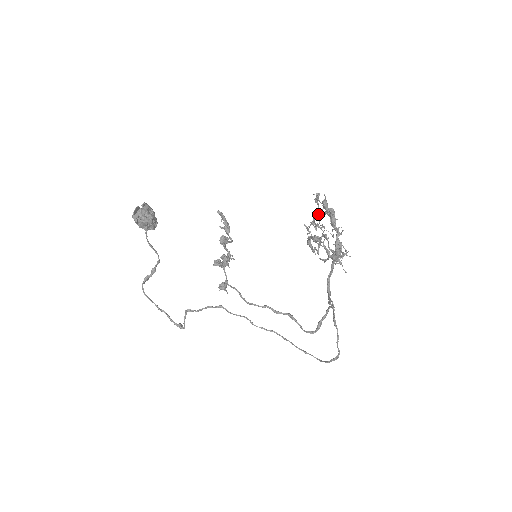
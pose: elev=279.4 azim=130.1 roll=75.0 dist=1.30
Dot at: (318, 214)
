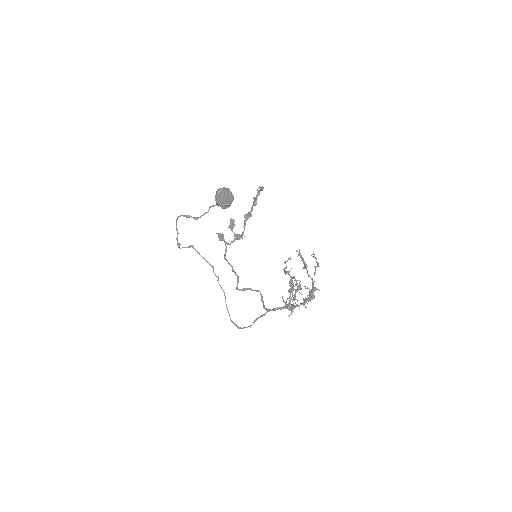
Dot at: (307, 270)
